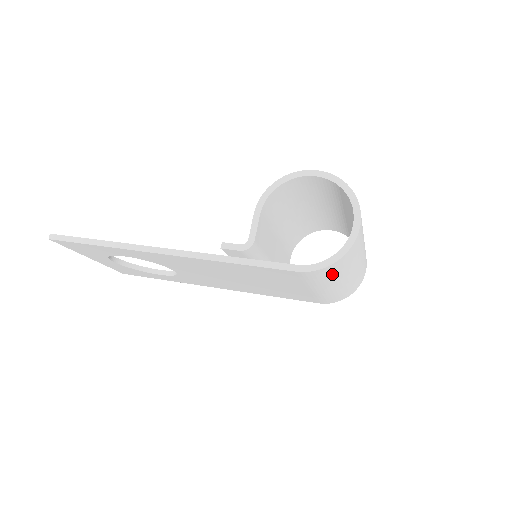
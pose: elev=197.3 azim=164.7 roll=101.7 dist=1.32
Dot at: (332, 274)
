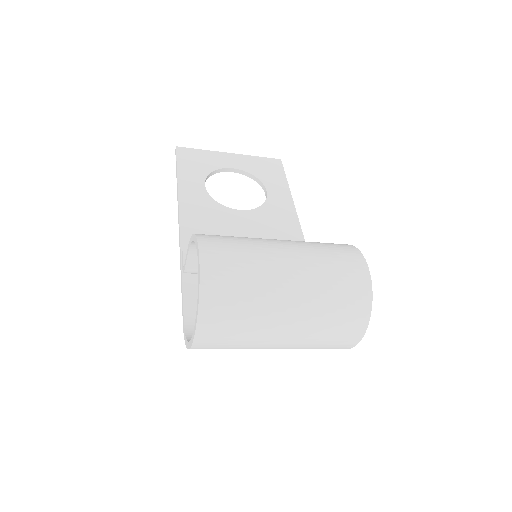
Dot at: occluded
